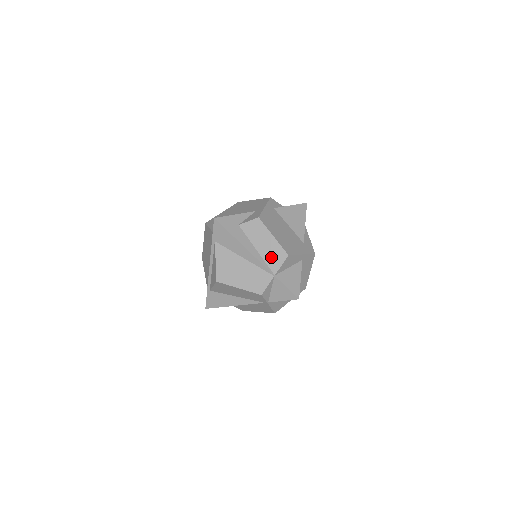
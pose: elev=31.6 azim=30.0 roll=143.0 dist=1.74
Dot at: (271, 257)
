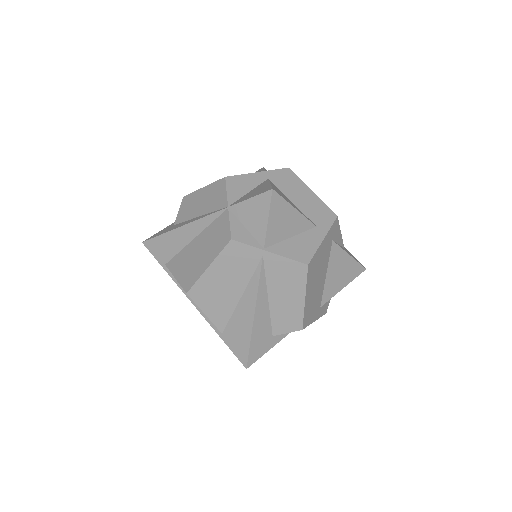
Dot at: (213, 201)
